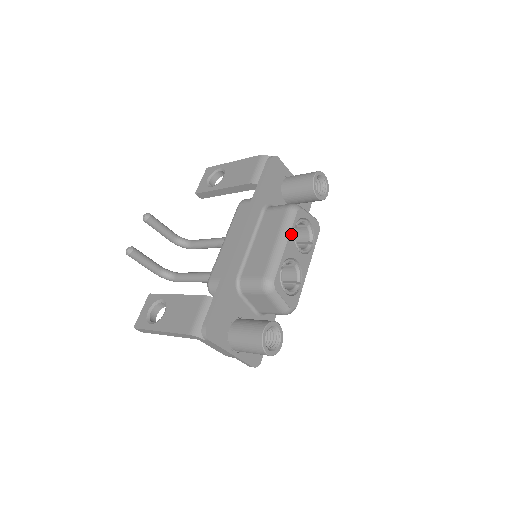
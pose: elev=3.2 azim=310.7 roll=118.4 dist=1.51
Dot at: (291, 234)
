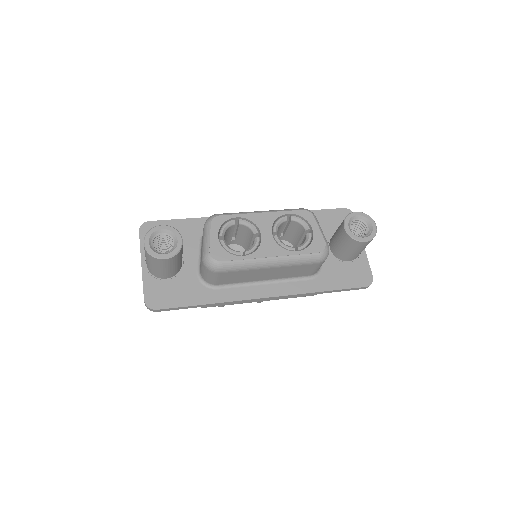
Dot at: (277, 214)
